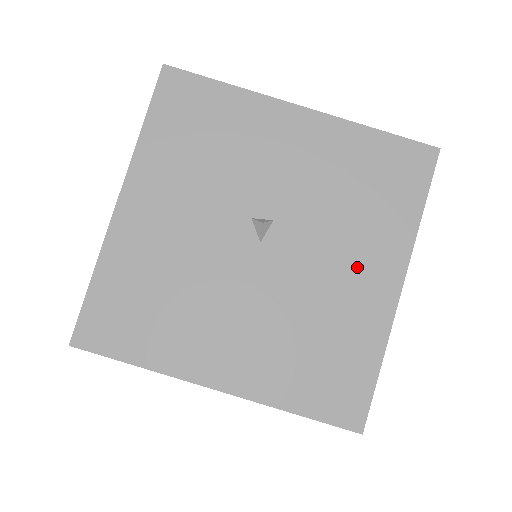
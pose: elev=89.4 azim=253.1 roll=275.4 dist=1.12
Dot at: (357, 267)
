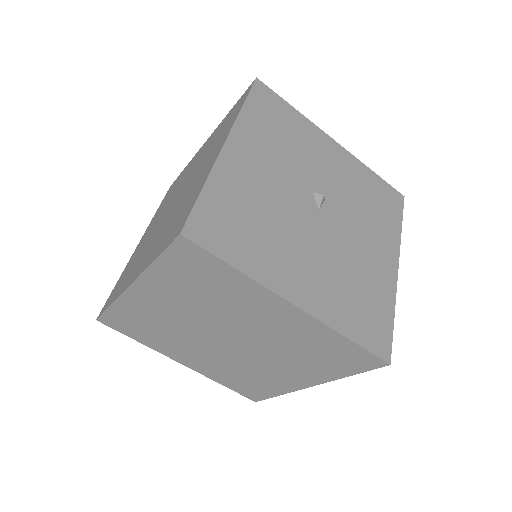
Dot at: (374, 247)
